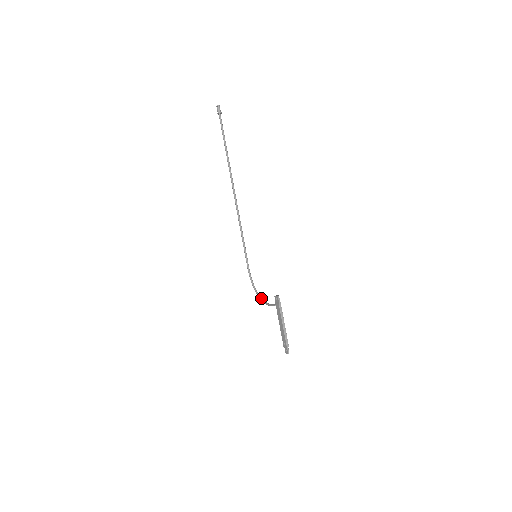
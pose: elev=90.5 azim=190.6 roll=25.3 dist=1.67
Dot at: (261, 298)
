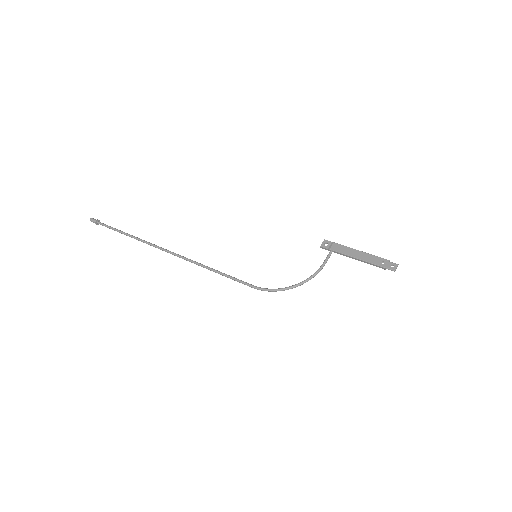
Dot at: occluded
